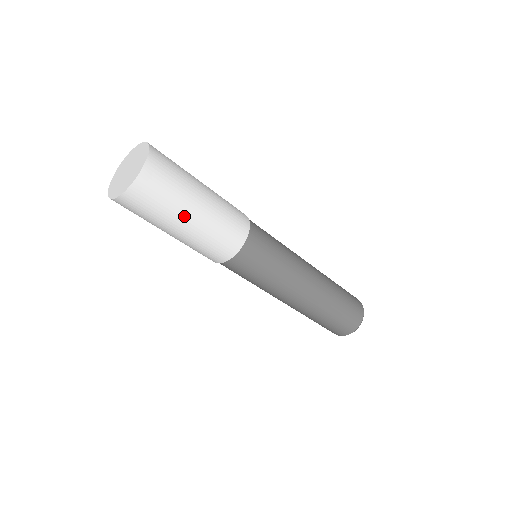
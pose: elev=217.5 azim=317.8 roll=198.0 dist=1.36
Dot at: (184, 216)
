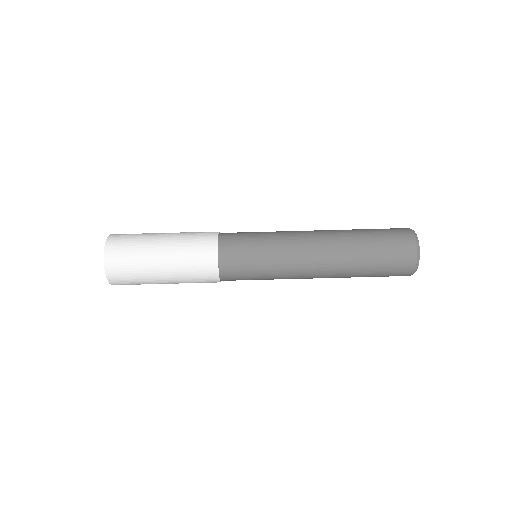
Dot at: (154, 265)
